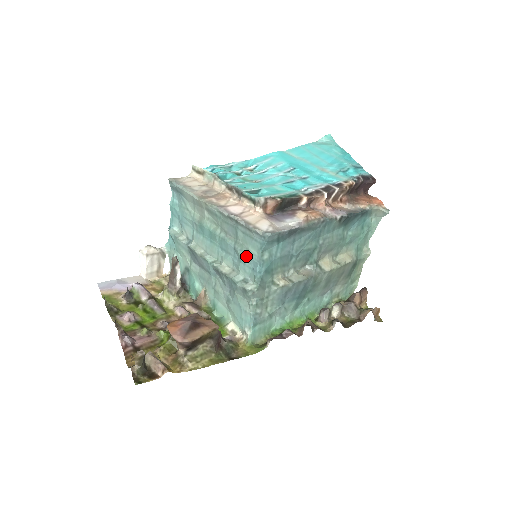
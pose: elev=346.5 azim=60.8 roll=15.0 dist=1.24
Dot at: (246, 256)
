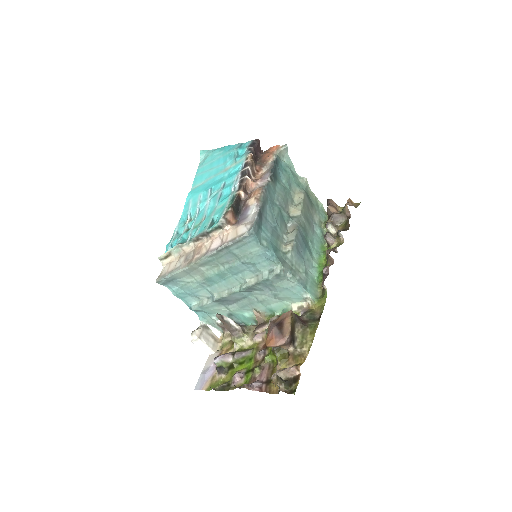
Dot at: (255, 258)
